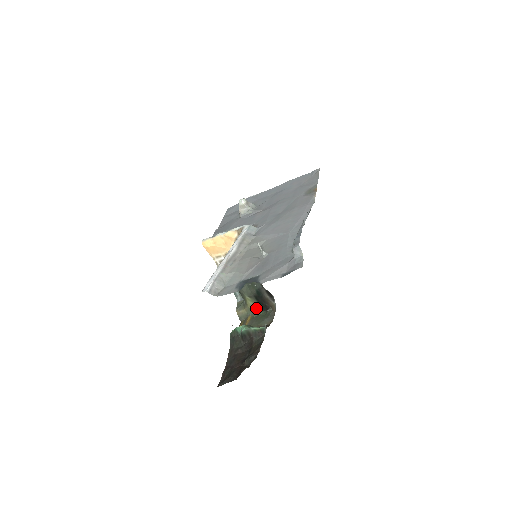
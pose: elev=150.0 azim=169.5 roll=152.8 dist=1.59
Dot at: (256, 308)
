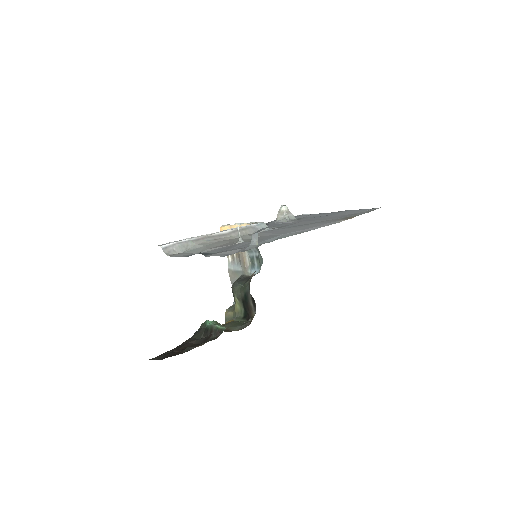
Dot at: (241, 314)
